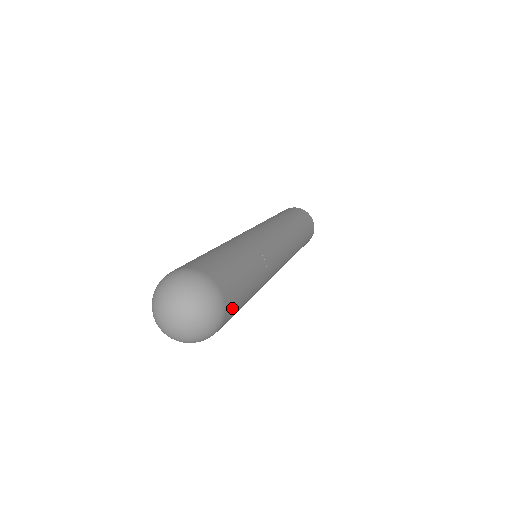
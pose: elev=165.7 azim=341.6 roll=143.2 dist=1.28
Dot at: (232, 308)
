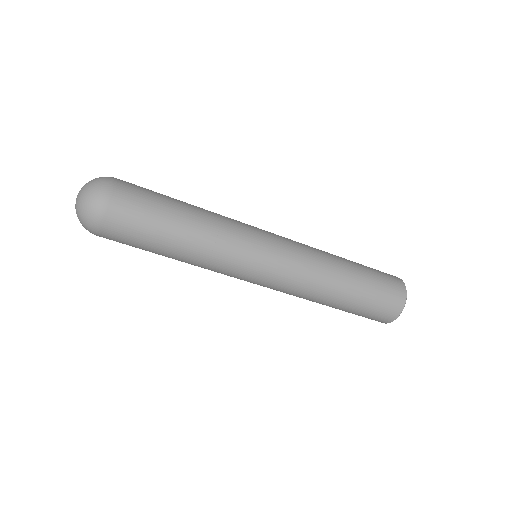
Dot at: (128, 198)
